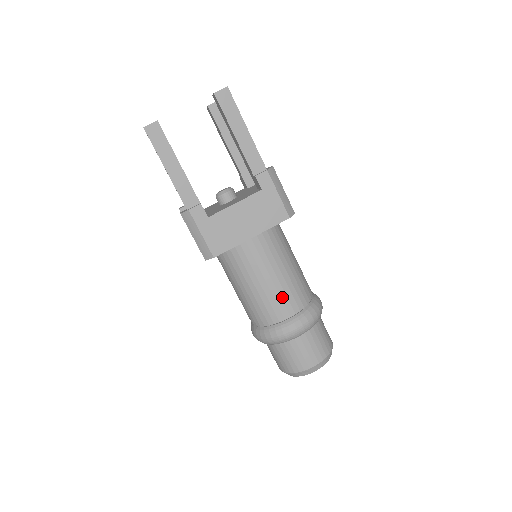
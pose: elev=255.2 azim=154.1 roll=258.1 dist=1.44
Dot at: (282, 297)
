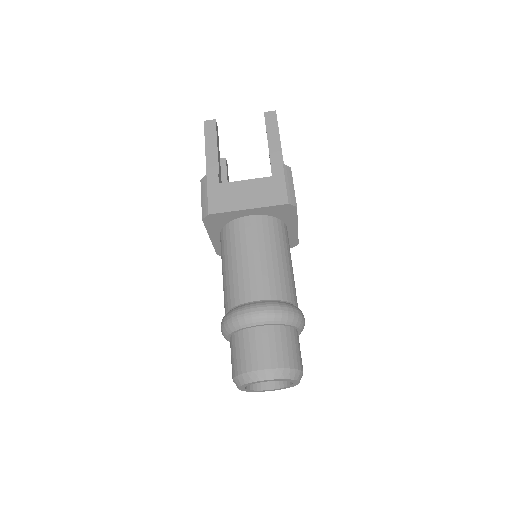
Dot at: (257, 278)
